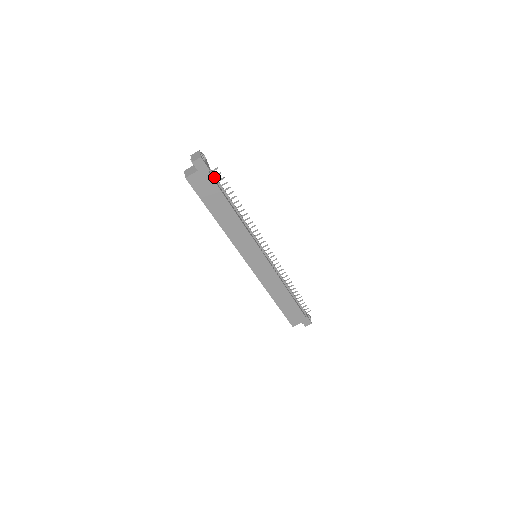
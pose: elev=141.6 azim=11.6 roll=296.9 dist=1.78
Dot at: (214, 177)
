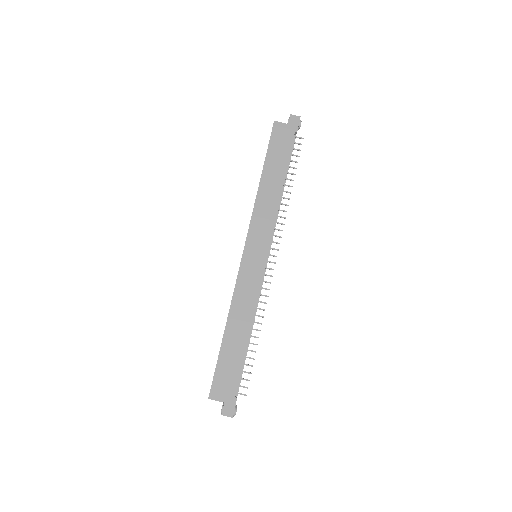
Dot at: (292, 146)
